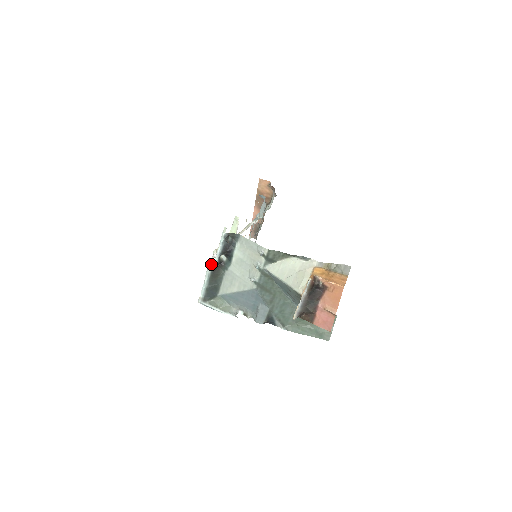
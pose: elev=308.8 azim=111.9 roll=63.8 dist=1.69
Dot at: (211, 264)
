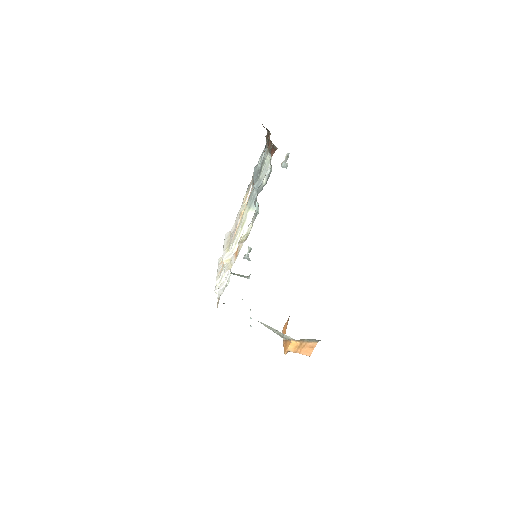
Dot at: occluded
